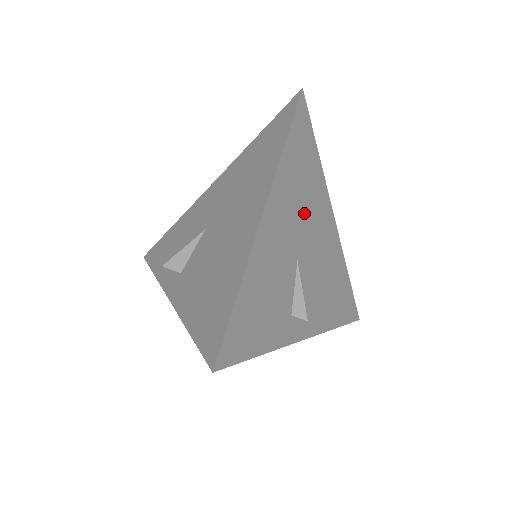
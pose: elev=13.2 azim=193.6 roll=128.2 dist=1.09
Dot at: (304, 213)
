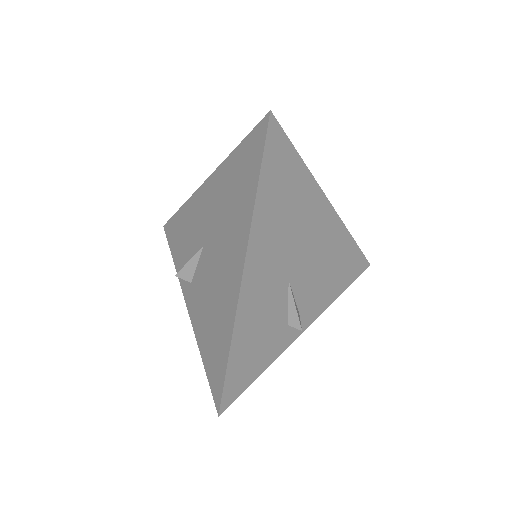
Dot at: (291, 234)
